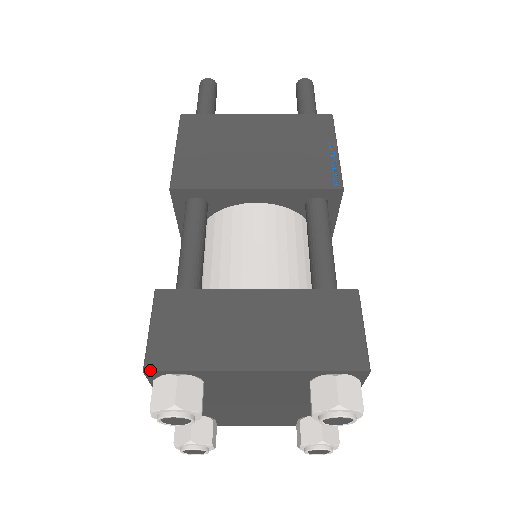
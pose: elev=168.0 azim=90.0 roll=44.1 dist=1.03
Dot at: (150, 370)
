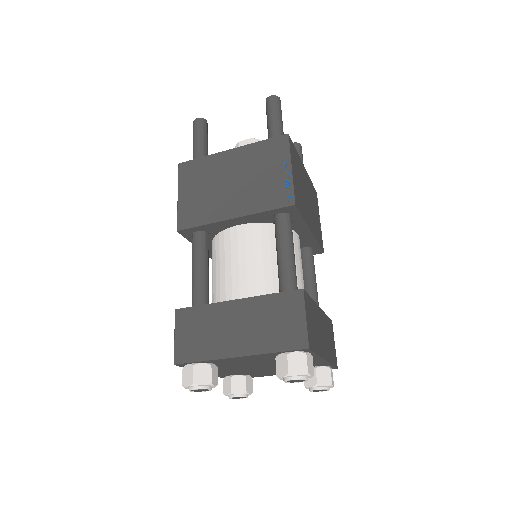
Dot at: (177, 364)
